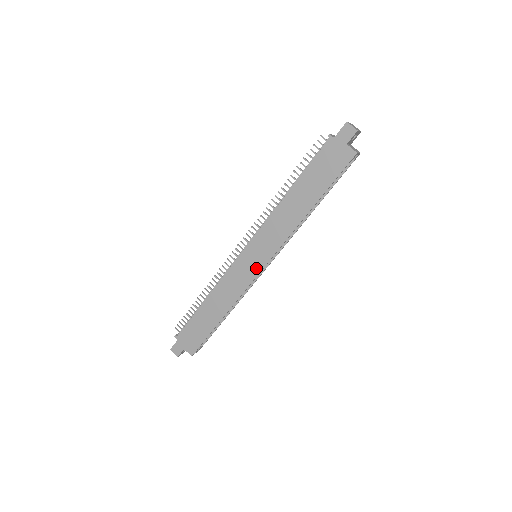
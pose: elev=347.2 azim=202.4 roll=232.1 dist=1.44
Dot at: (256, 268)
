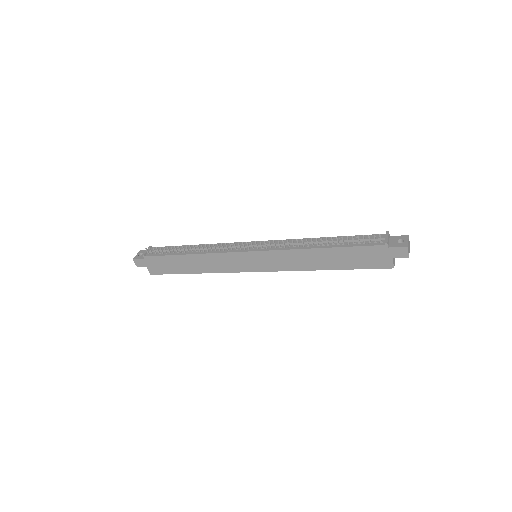
Dot at: (251, 268)
